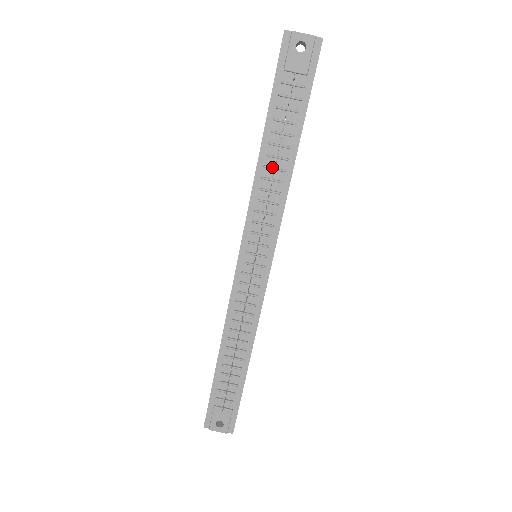
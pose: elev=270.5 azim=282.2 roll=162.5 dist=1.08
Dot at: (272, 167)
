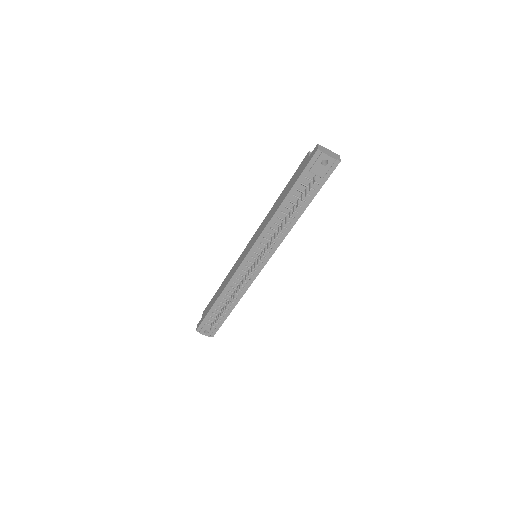
Dot at: (283, 219)
